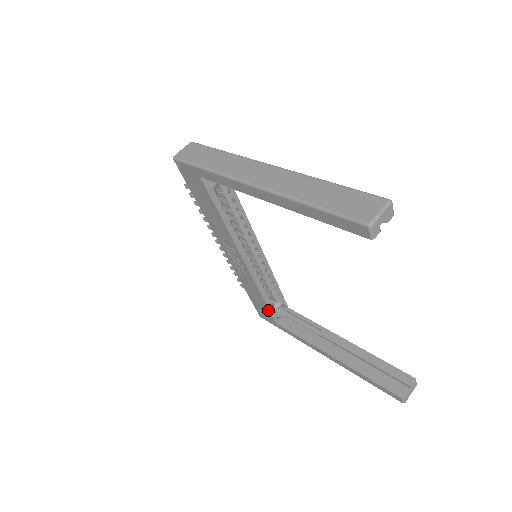
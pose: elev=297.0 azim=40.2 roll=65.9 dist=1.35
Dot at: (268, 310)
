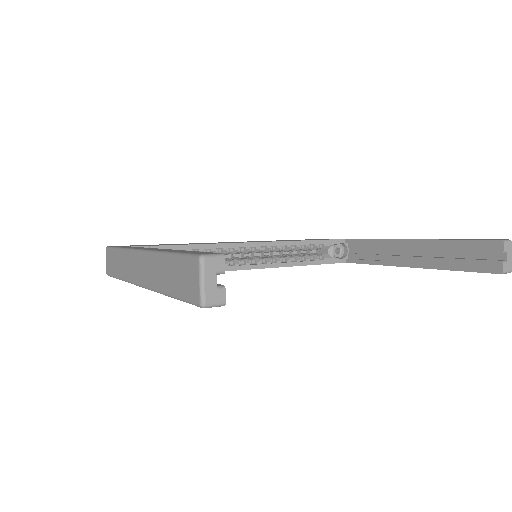
Dot at: occluded
